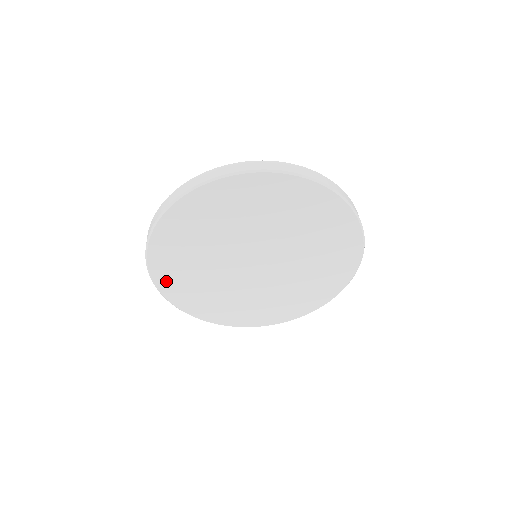
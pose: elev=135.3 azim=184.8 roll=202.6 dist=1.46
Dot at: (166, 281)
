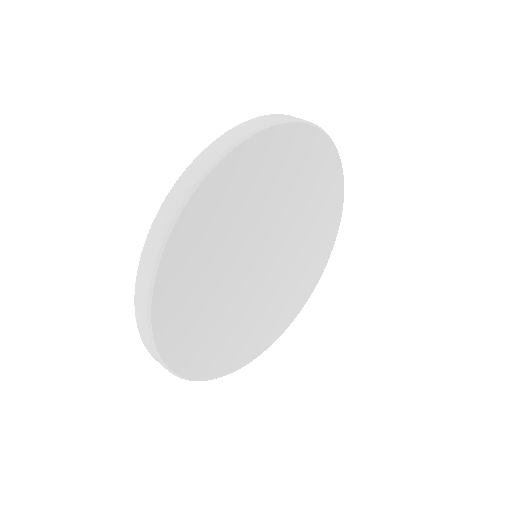
Dot at: (173, 268)
